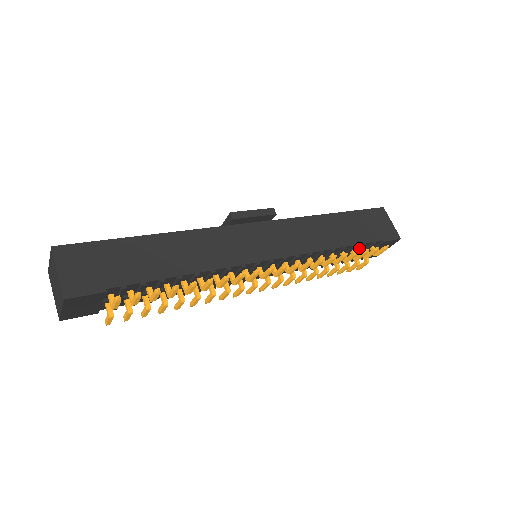
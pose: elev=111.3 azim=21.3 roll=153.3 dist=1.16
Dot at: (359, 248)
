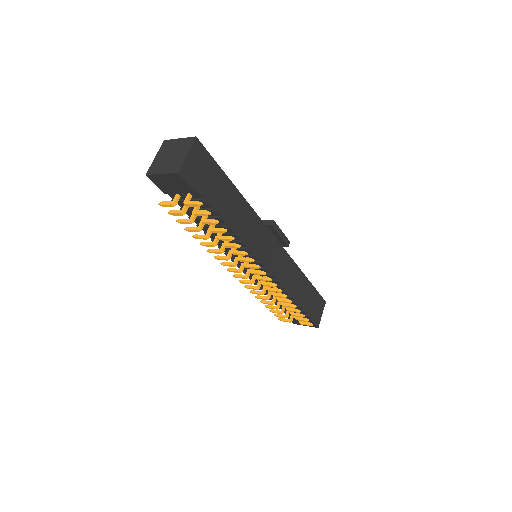
Dot at: occluded
